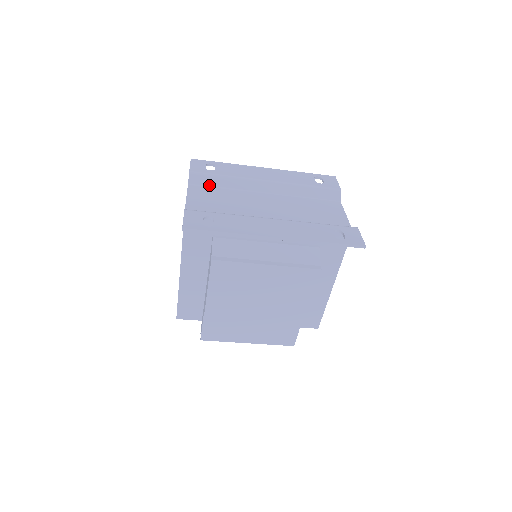
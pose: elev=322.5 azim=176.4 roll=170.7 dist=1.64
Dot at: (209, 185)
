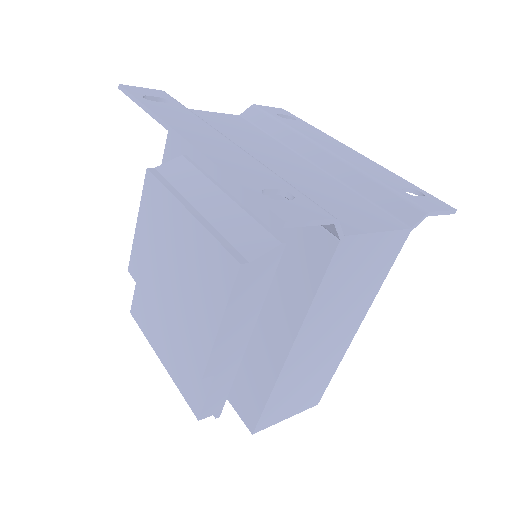
Dot at: (257, 125)
